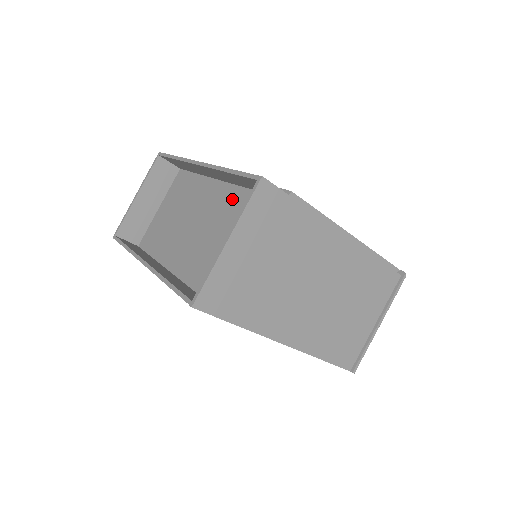
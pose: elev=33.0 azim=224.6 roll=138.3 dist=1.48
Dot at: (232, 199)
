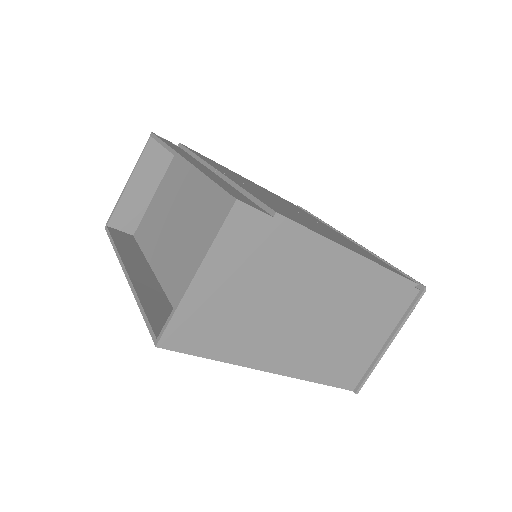
Dot at: (219, 204)
